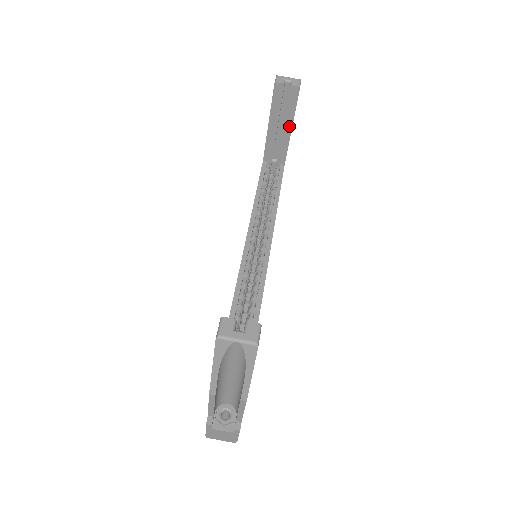
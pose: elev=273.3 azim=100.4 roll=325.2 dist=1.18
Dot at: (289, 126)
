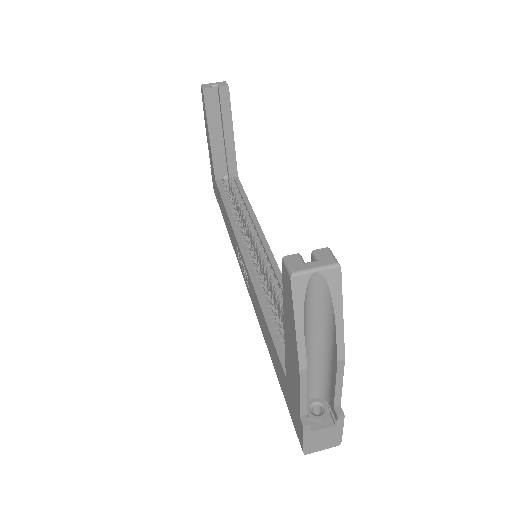
Dot at: (230, 132)
